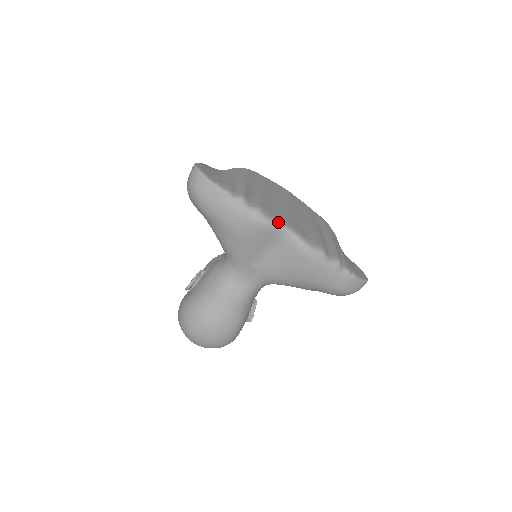
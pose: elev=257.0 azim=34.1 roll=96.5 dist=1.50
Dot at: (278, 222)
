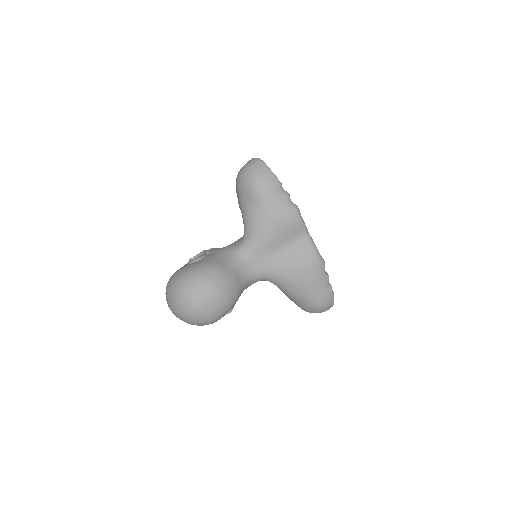
Dot at: occluded
